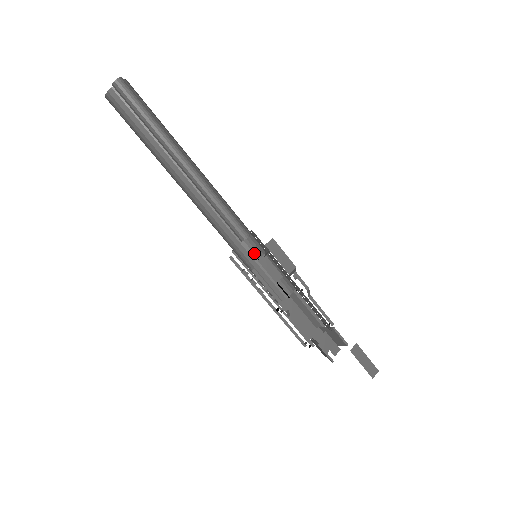
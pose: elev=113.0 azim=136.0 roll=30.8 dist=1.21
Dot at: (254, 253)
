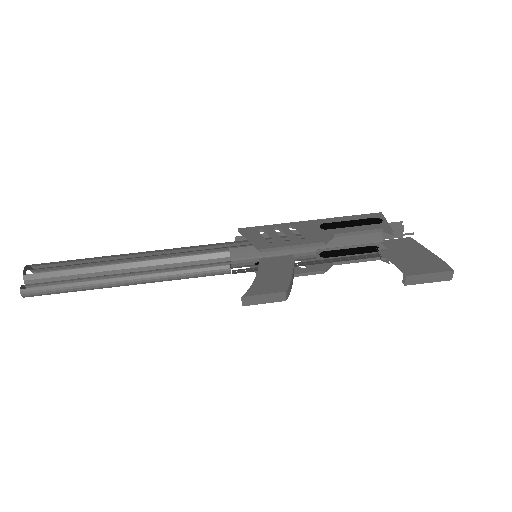
Dot at: (251, 262)
